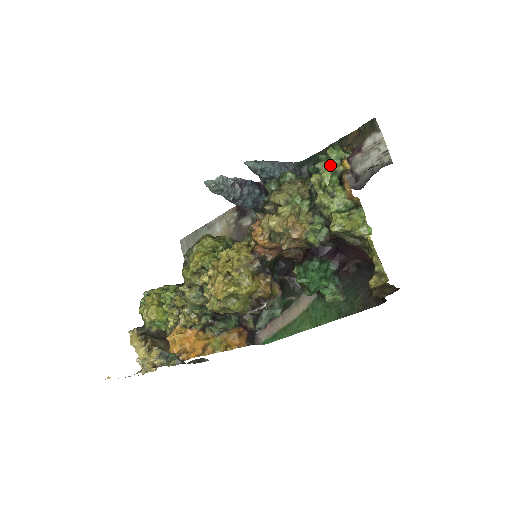
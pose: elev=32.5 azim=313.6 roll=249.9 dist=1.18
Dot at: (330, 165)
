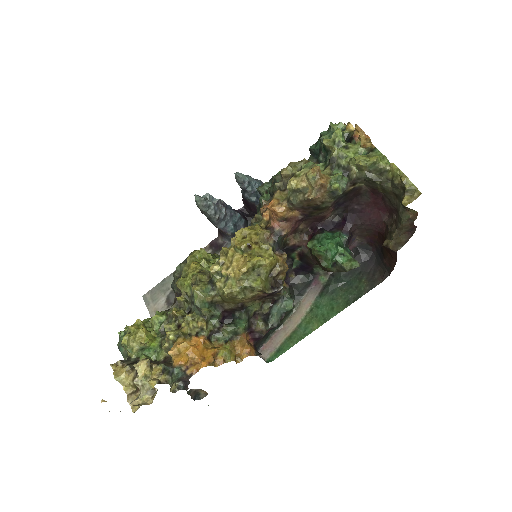
Dot at: occluded
